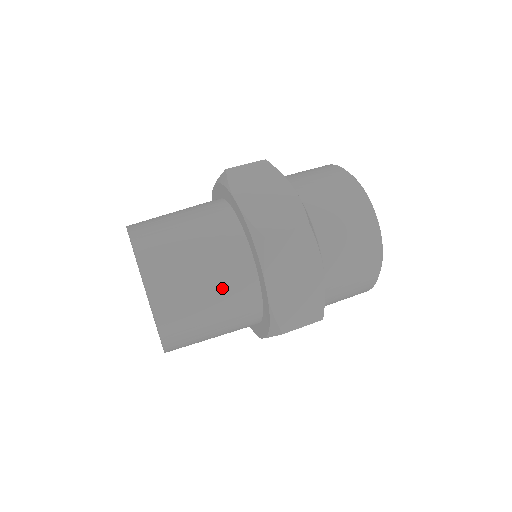
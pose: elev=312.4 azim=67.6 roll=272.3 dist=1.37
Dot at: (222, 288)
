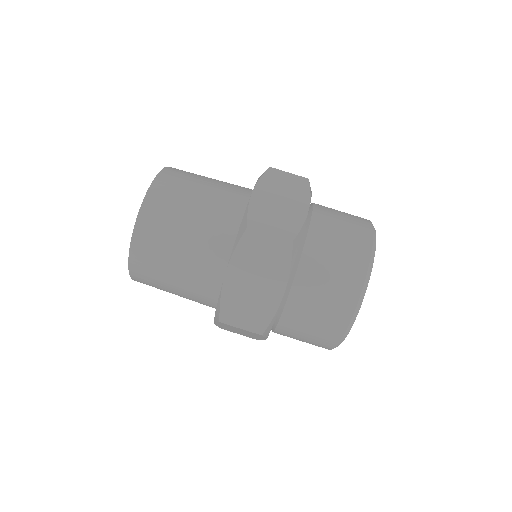
Dot at: (195, 251)
